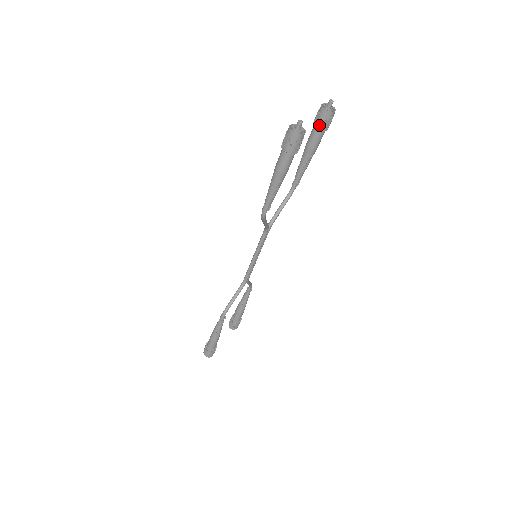
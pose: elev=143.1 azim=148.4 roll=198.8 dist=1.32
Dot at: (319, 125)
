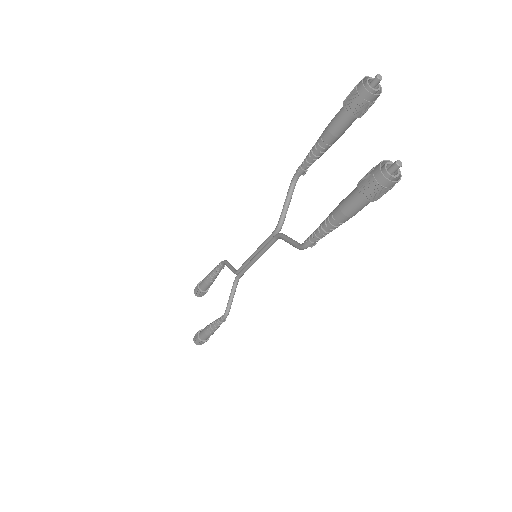
Dot at: (360, 113)
